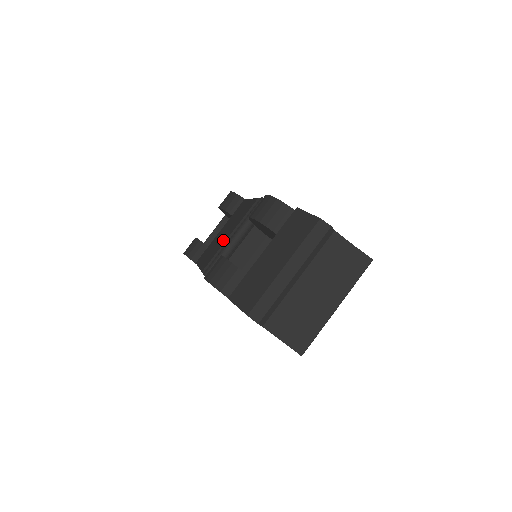
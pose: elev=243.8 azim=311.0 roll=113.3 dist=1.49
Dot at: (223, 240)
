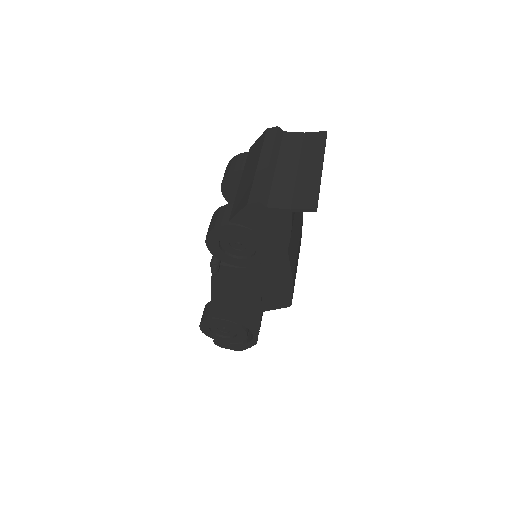
Dot at: occluded
